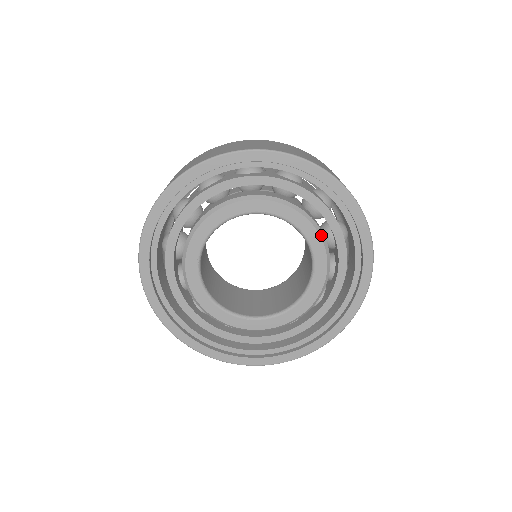
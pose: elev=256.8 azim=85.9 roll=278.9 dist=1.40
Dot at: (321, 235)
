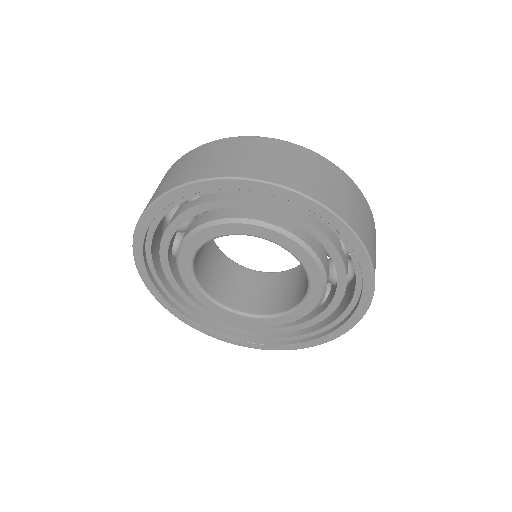
Dot at: (319, 303)
